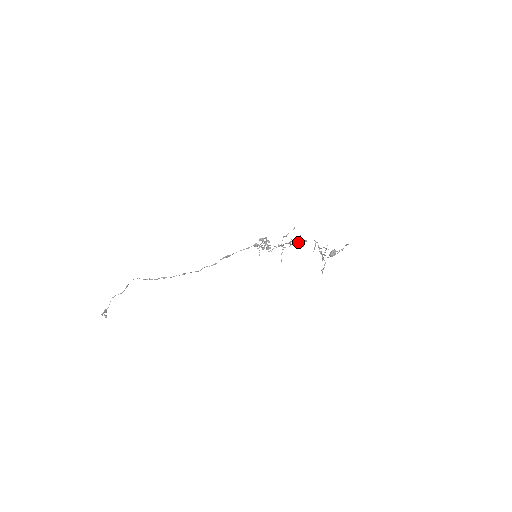
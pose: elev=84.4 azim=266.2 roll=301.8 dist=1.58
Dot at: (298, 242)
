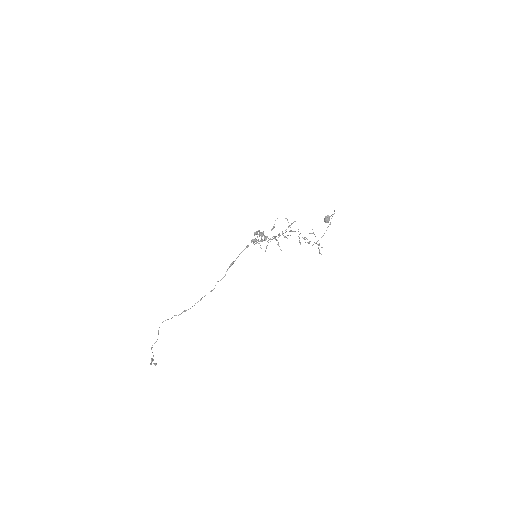
Dot at: (288, 226)
